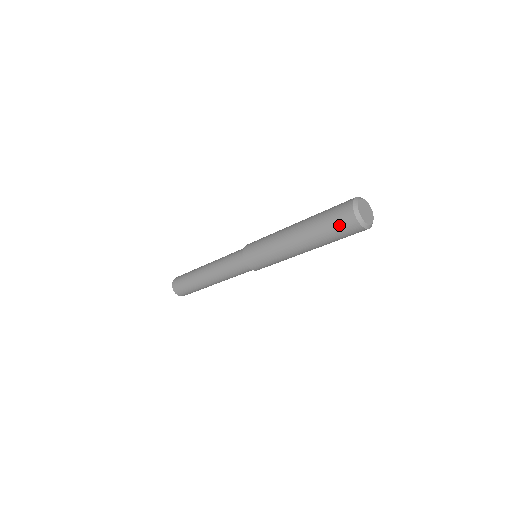
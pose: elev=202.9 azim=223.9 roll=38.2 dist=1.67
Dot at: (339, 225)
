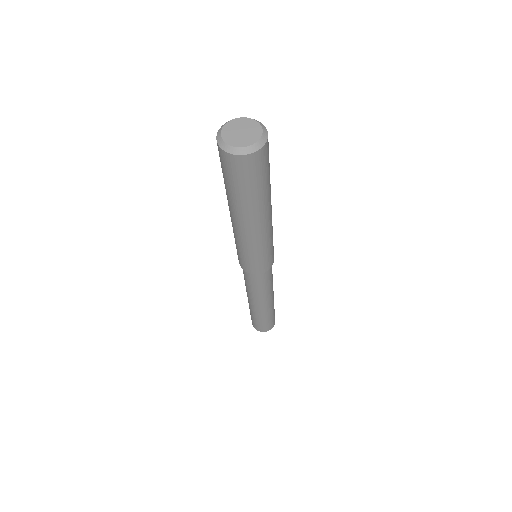
Dot at: occluded
